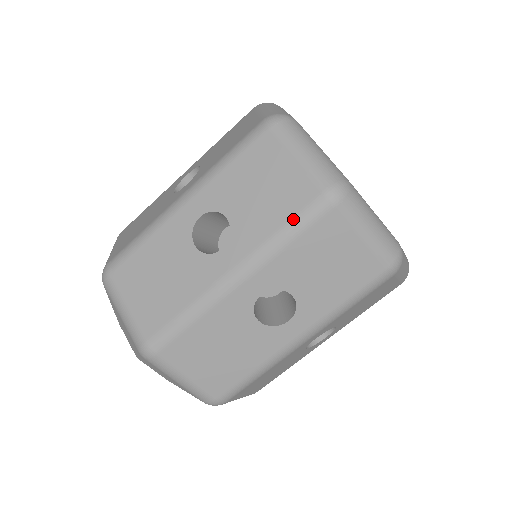
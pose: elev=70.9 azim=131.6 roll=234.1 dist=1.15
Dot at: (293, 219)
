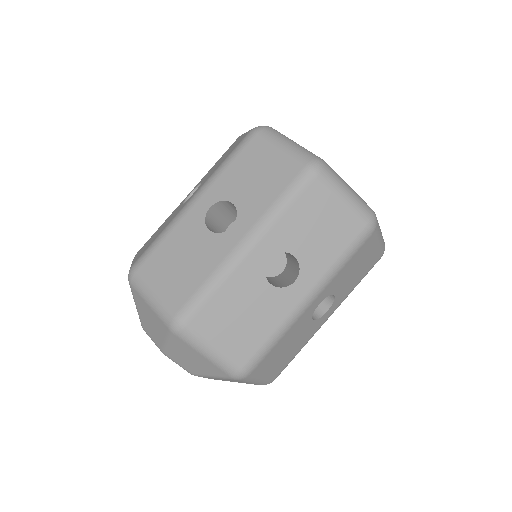
Dot at: (231, 152)
